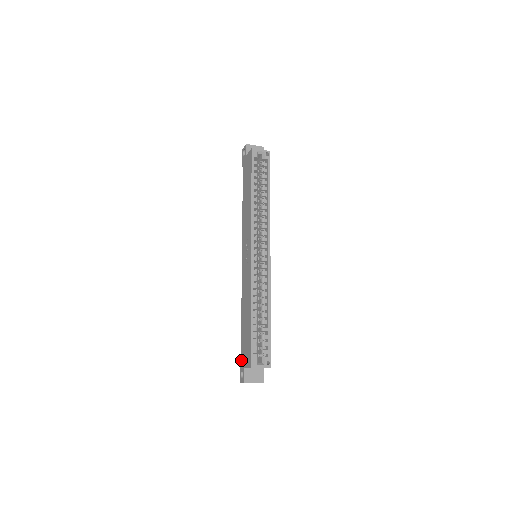
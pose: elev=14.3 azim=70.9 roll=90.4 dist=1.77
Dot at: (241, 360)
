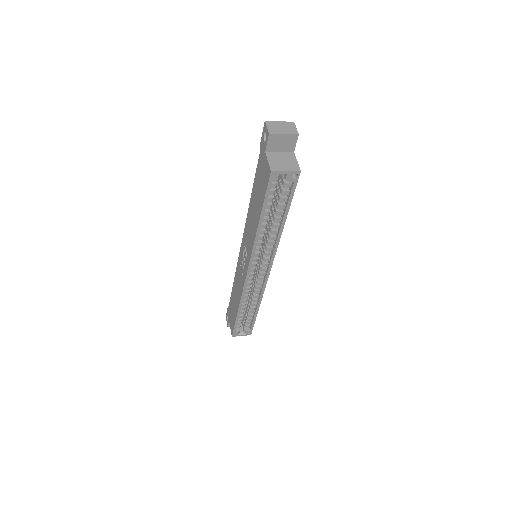
Dot at: (228, 310)
